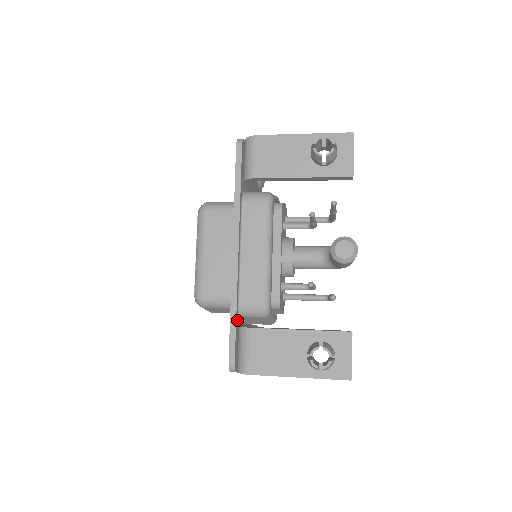
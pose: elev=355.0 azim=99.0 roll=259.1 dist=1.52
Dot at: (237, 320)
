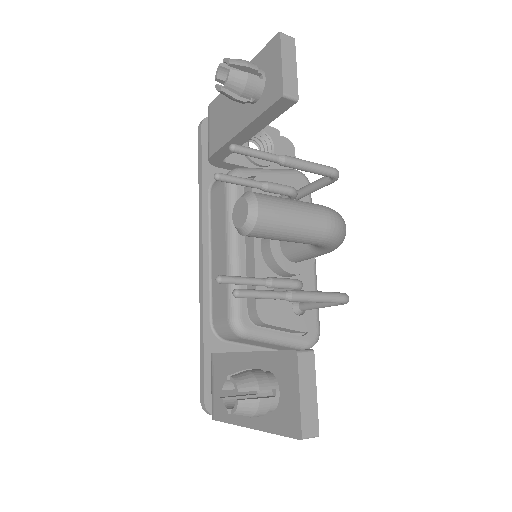
Dot at: (211, 344)
